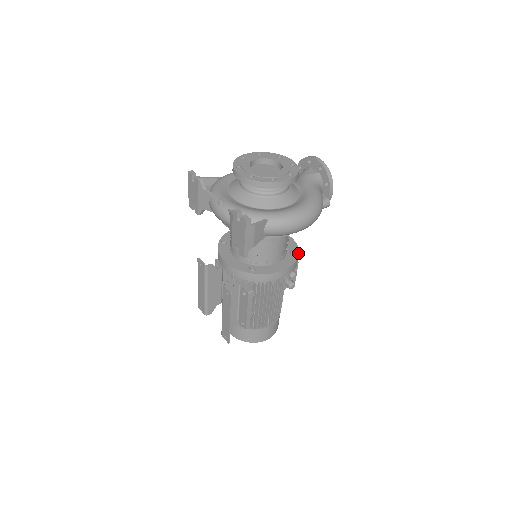
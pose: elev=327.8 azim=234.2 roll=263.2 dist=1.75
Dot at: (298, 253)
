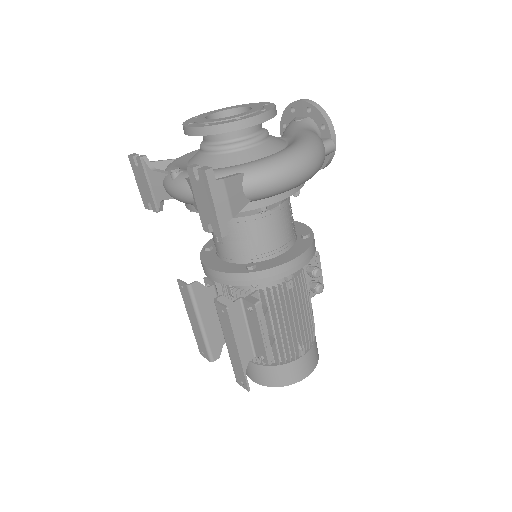
Dot at: (312, 235)
